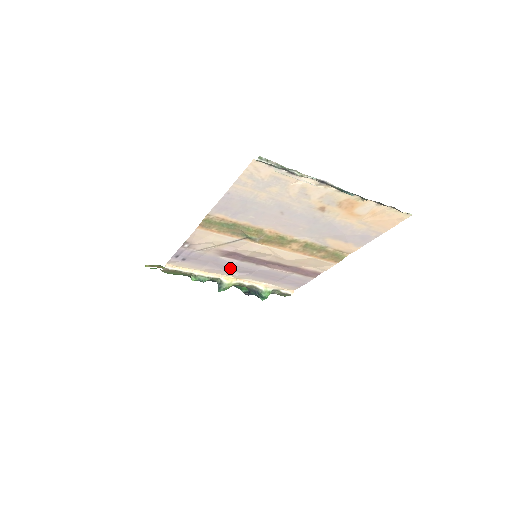
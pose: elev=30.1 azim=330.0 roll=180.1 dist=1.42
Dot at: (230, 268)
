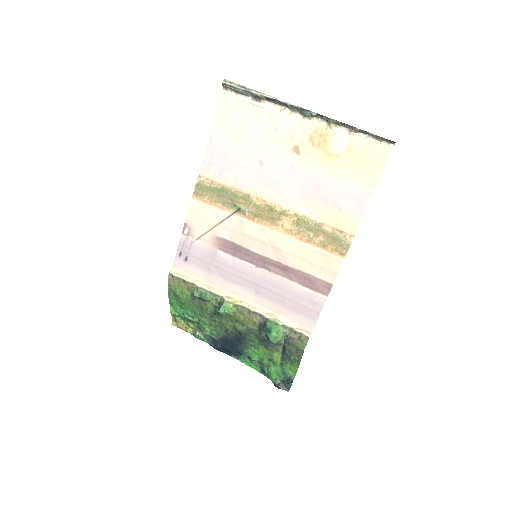
Dot at: (231, 275)
